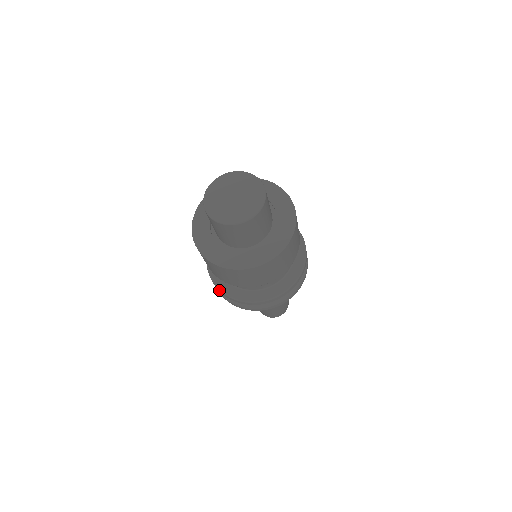
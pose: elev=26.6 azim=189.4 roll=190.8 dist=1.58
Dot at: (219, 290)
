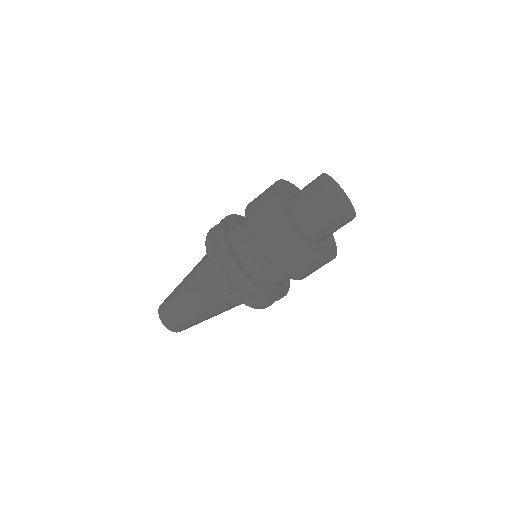
Dot at: (222, 225)
